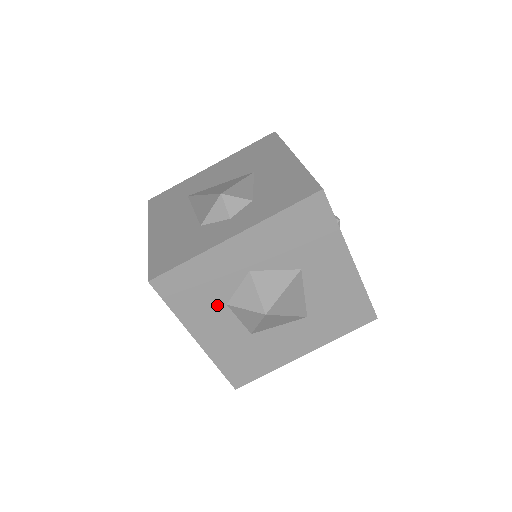
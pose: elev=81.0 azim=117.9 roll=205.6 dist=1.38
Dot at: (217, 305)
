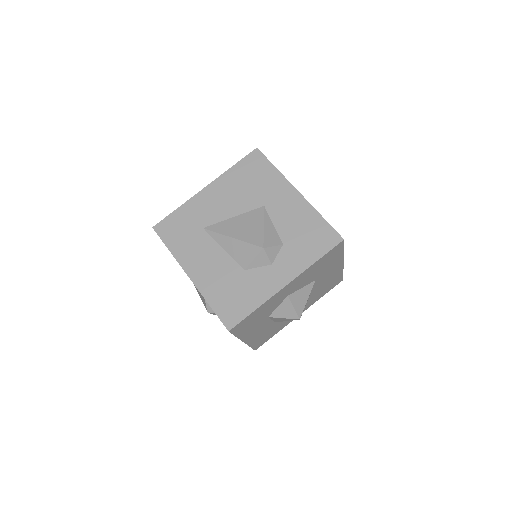
Dot at: (263, 320)
